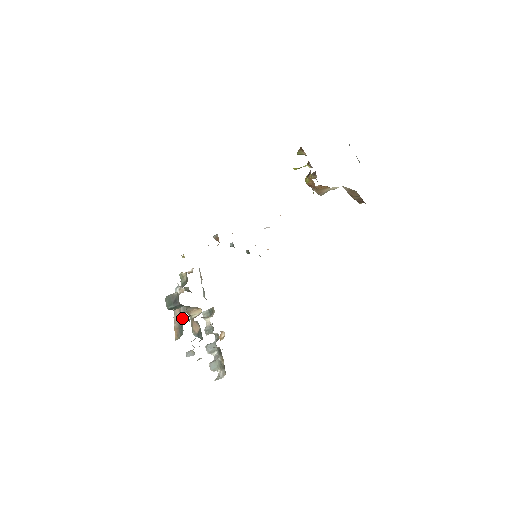
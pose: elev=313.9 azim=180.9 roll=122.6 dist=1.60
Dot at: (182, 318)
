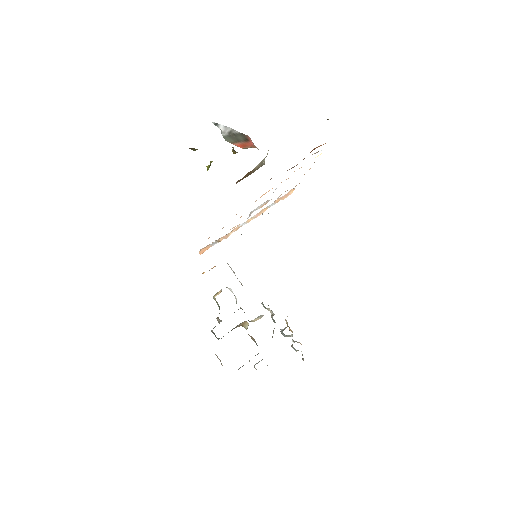
Dot at: occluded
